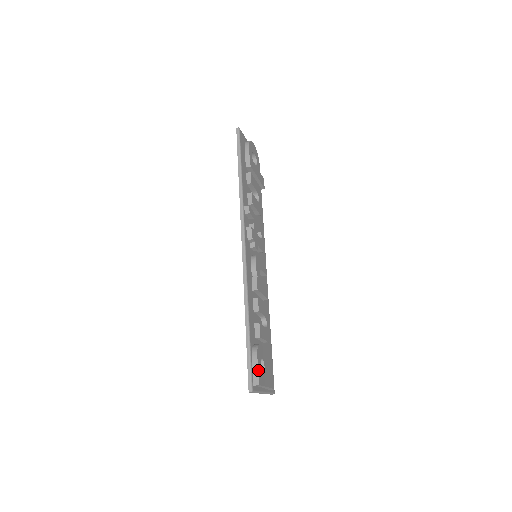
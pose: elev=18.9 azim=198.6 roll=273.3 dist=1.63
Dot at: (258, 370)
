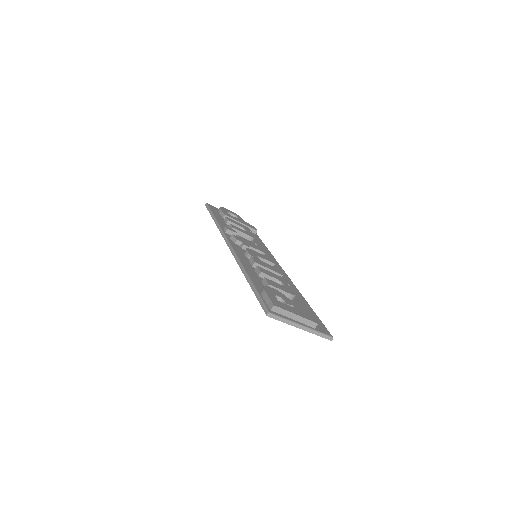
Dot at: (269, 298)
